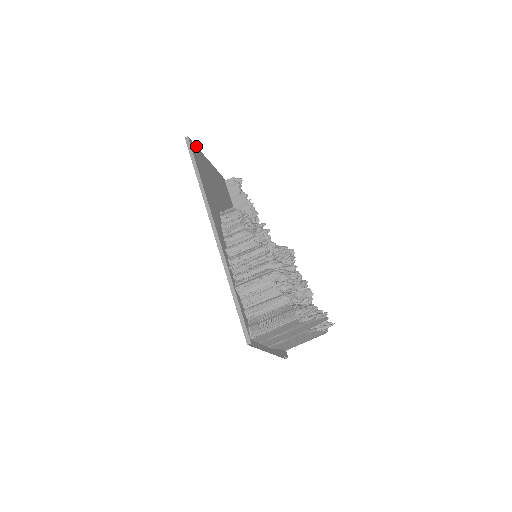
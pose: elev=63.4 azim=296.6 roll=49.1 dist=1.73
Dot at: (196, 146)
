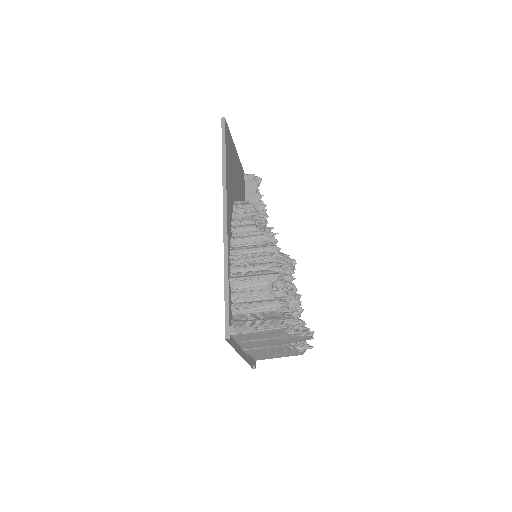
Dot at: (229, 130)
